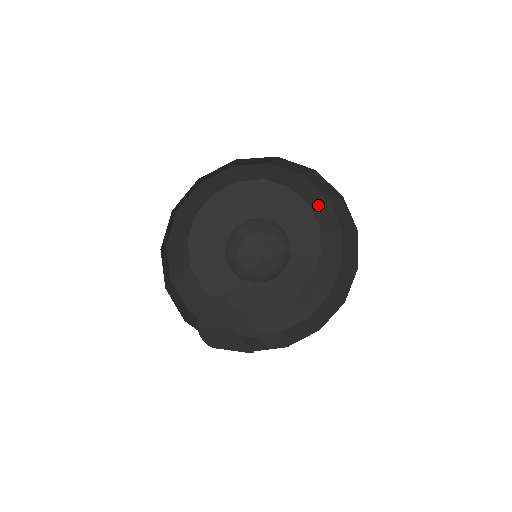
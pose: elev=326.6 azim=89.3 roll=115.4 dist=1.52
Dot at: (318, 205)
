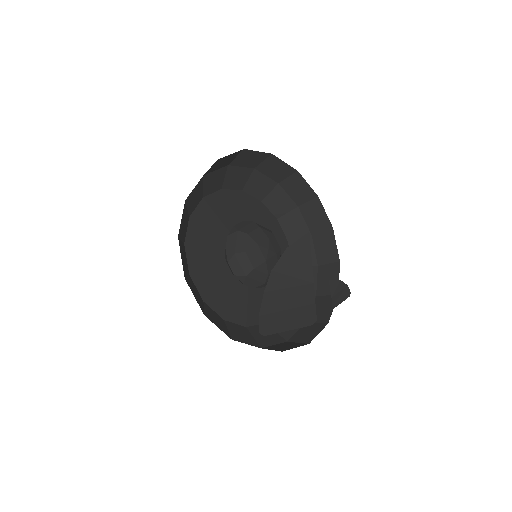
Dot at: (287, 216)
